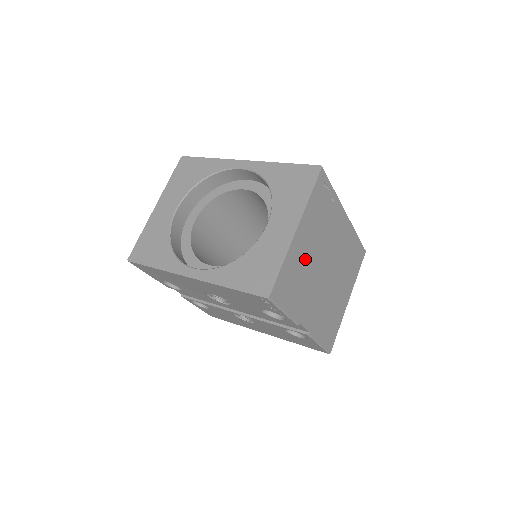
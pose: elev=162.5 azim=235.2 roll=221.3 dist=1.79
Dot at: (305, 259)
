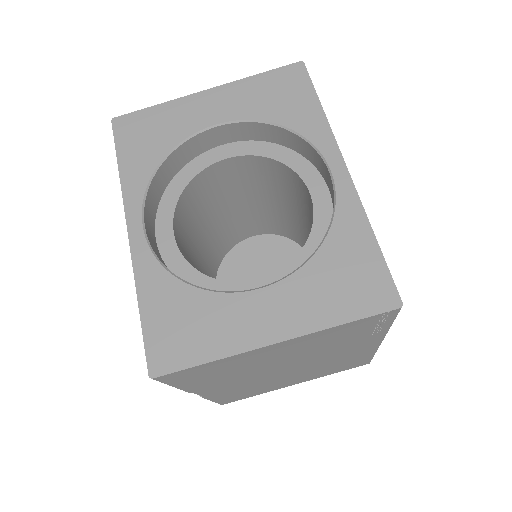
Dot at: (260, 361)
